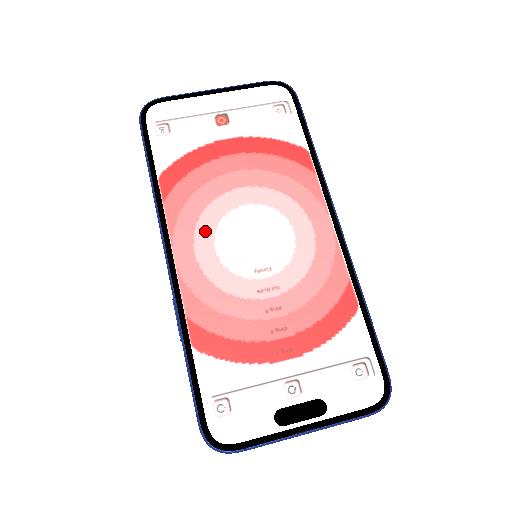
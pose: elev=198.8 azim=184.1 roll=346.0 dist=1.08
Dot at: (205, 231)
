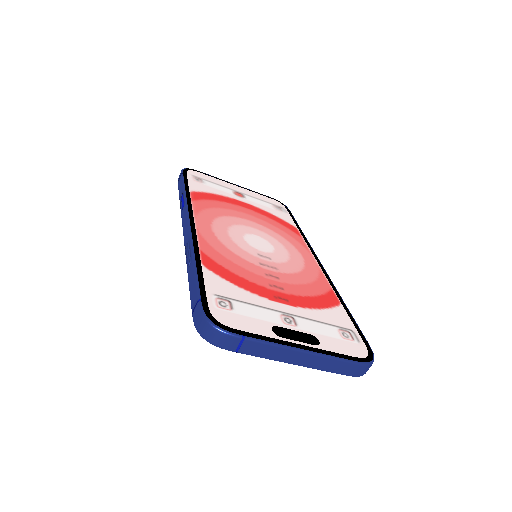
Dot at: (221, 224)
